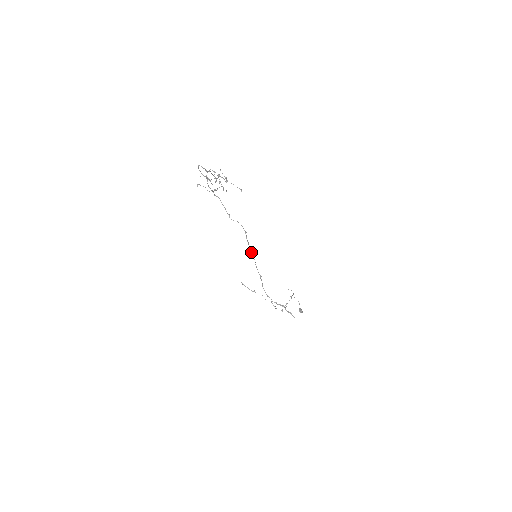
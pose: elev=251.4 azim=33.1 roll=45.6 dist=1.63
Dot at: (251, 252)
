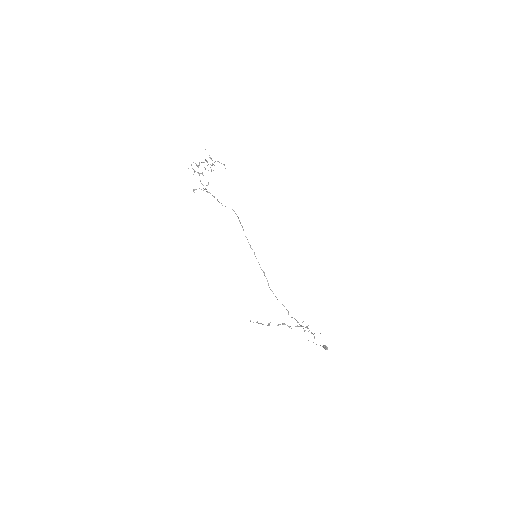
Dot at: occluded
